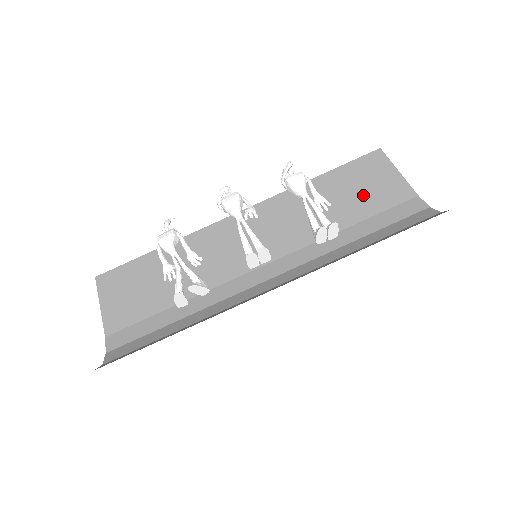
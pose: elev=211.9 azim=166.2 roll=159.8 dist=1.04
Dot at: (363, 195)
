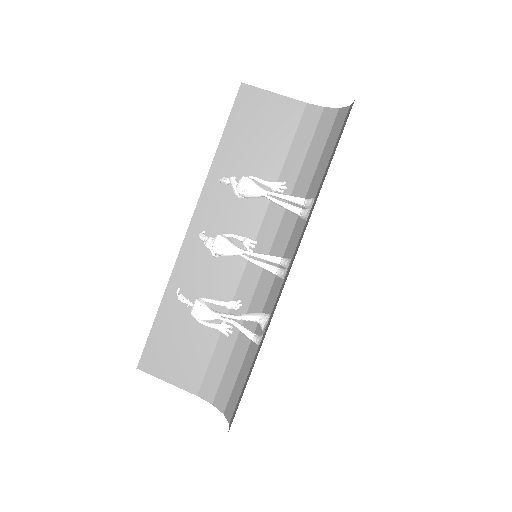
Dot at: (267, 135)
